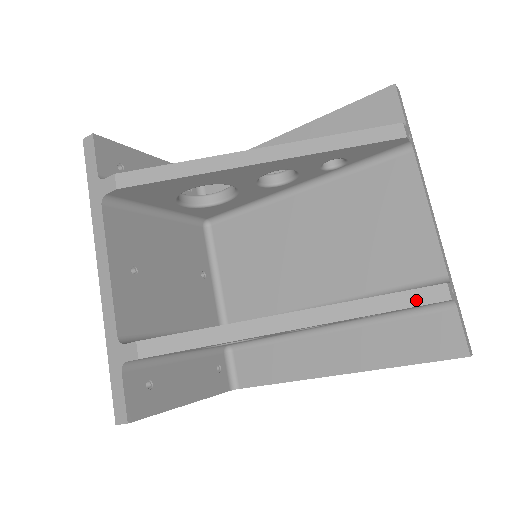
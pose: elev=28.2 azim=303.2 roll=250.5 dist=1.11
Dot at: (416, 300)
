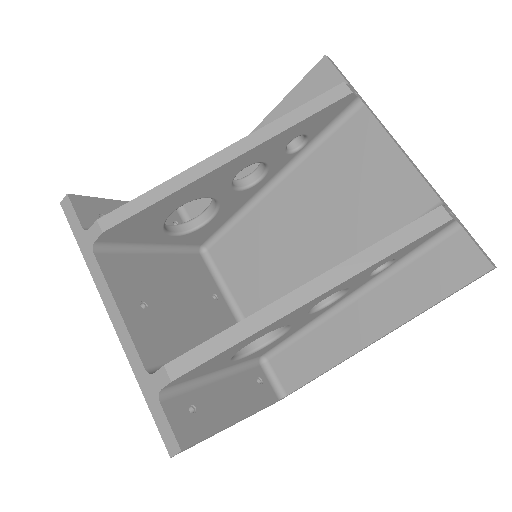
Dot at: (418, 231)
